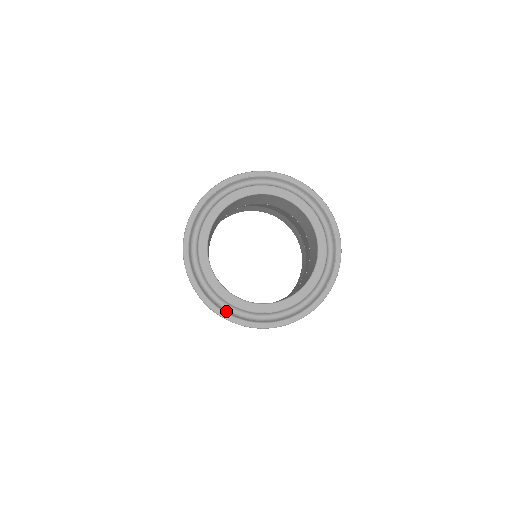
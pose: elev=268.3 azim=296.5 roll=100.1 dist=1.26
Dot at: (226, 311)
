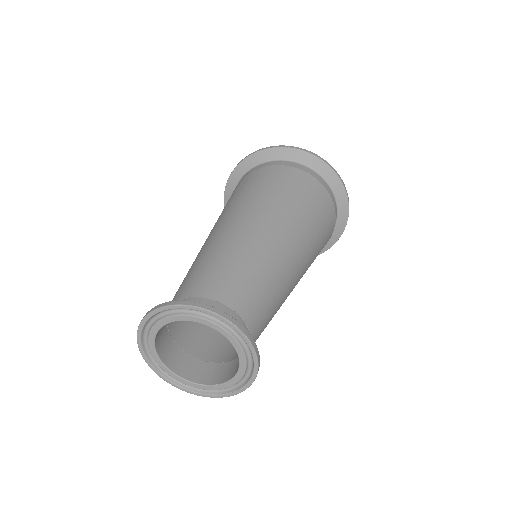
Dot at: (145, 349)
